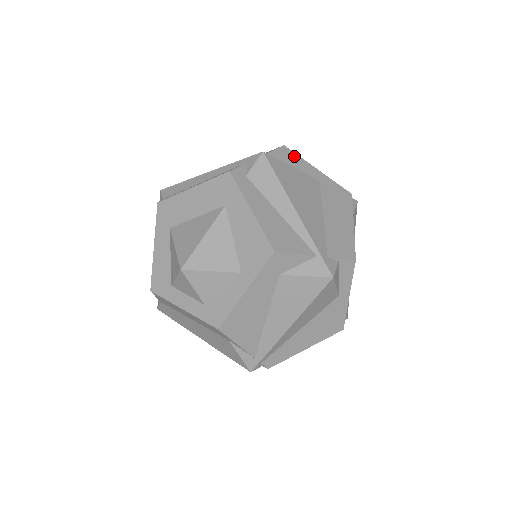
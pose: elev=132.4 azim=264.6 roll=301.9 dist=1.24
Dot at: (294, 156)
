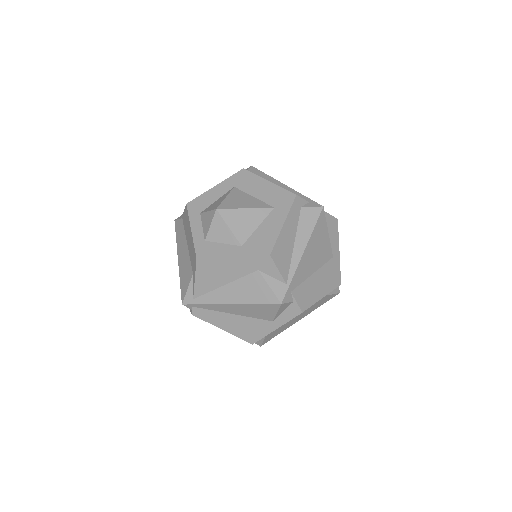
Dot at: (336, 230)
